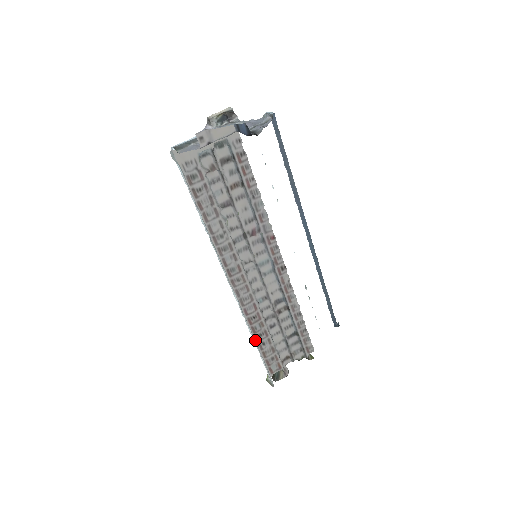
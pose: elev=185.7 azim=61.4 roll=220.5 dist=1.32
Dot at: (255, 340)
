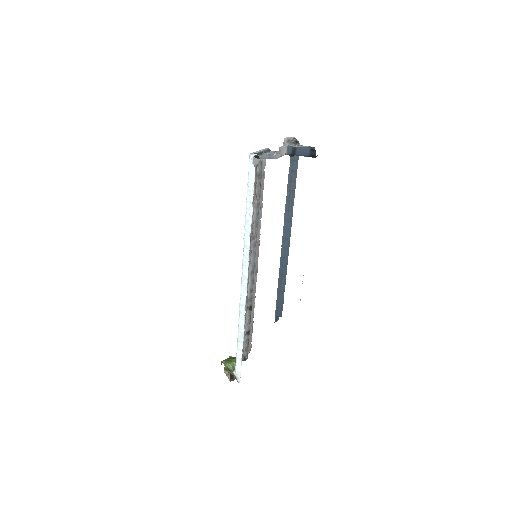
Dot at: (238, 335)
